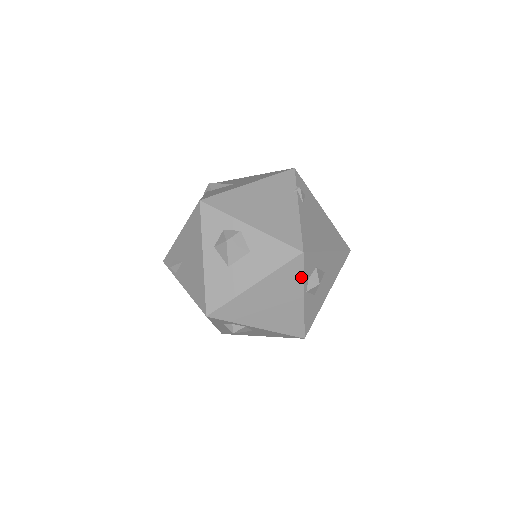
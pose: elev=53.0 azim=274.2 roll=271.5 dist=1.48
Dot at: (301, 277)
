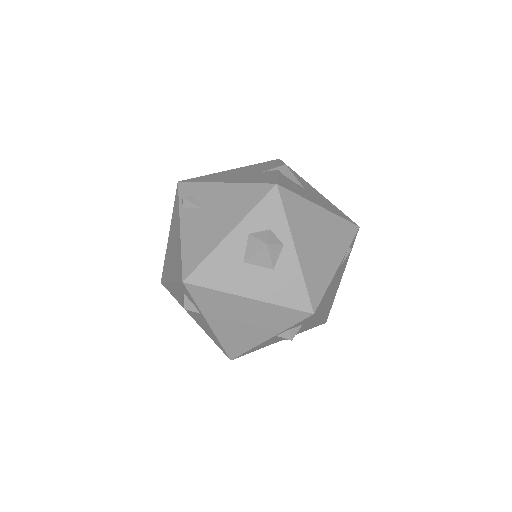
Dot at: (288, 326)
